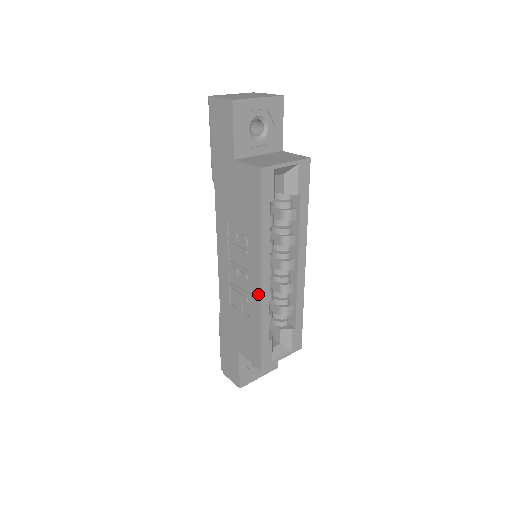
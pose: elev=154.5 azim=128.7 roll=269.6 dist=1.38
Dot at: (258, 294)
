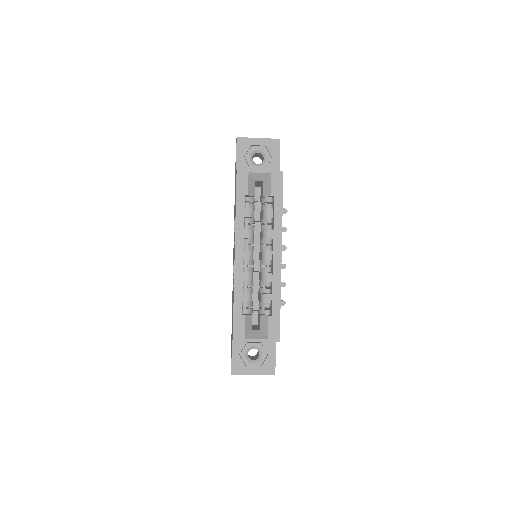
Dot at: (234, 268)
